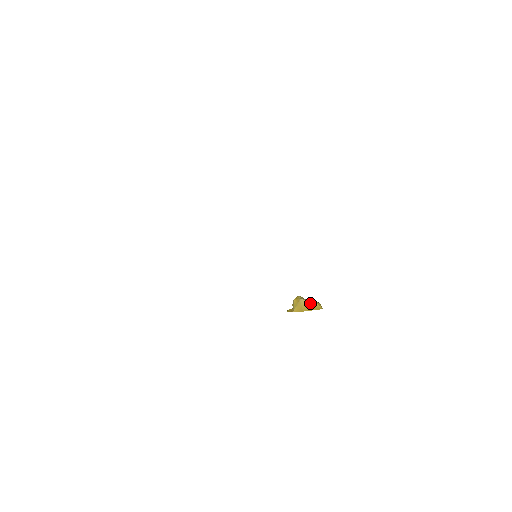
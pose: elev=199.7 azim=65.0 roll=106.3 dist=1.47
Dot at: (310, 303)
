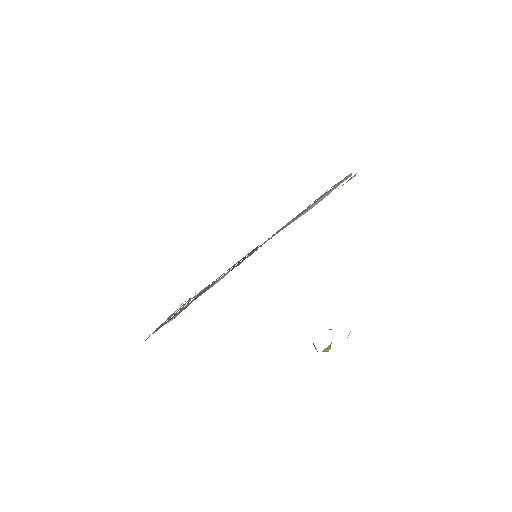
Dot at: occluded
